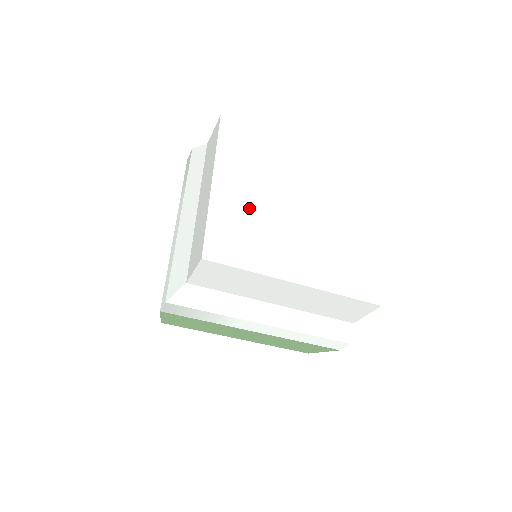
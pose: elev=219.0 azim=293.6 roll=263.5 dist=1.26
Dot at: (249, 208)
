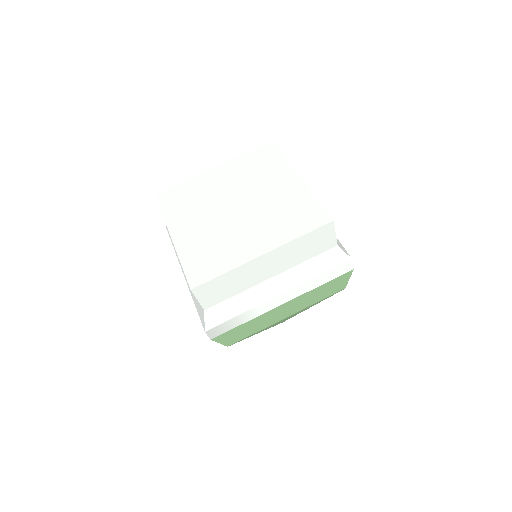
Dot at: (204, 235)
